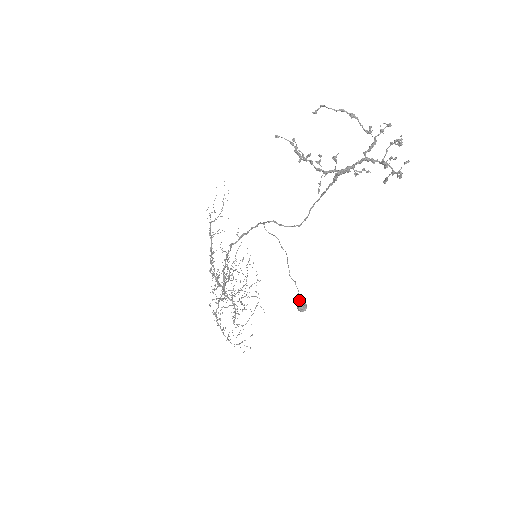
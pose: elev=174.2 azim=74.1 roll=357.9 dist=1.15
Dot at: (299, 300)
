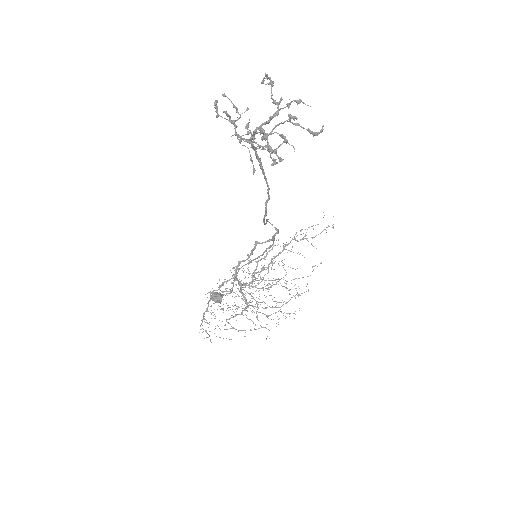
Dot at: occluded
